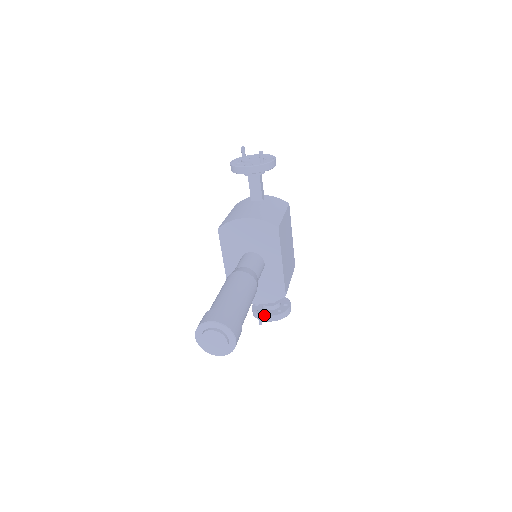
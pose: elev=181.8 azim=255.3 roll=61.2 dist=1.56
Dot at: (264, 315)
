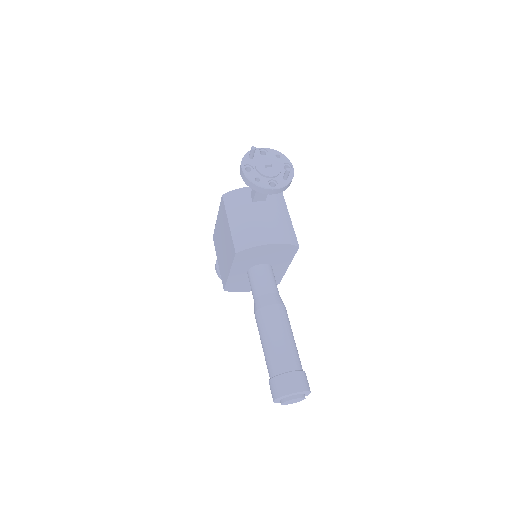
Dot at: occluded
